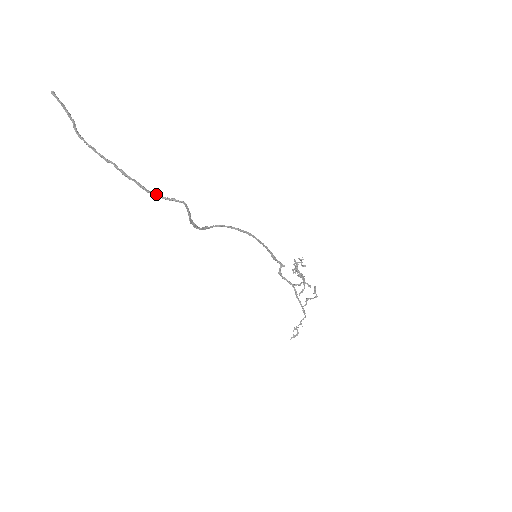
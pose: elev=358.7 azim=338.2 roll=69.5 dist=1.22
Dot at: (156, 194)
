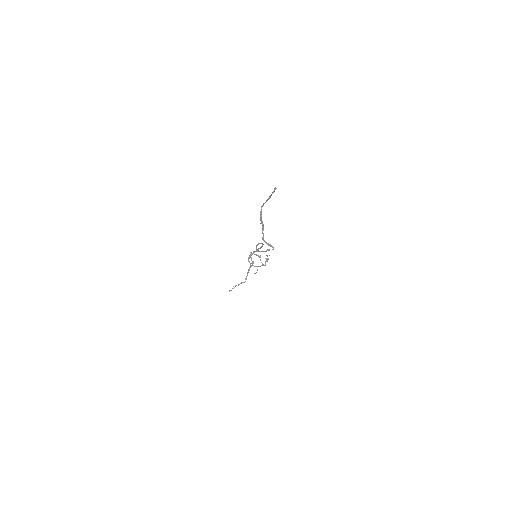
Dot at: (265, 241)
